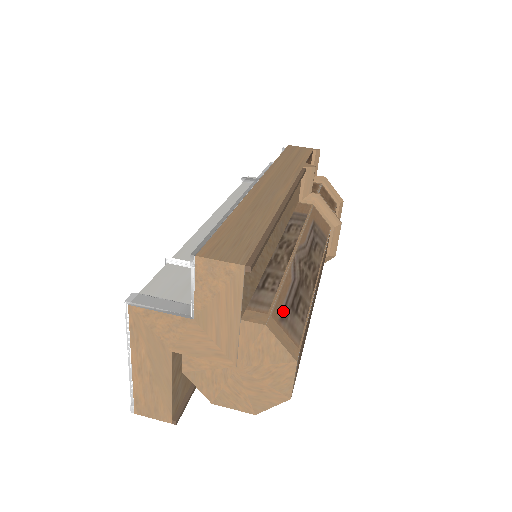
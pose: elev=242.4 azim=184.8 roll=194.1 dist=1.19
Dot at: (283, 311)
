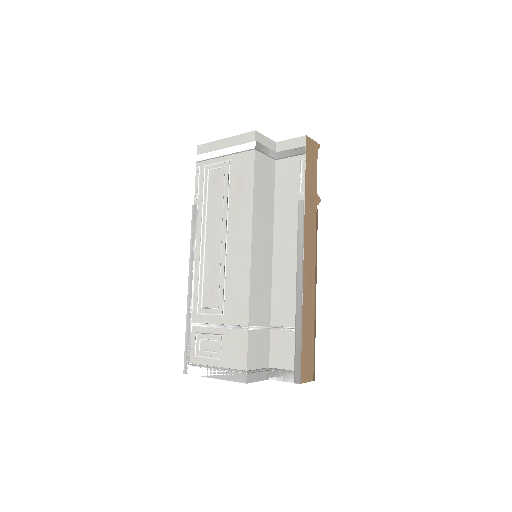
Dot at: occluded
